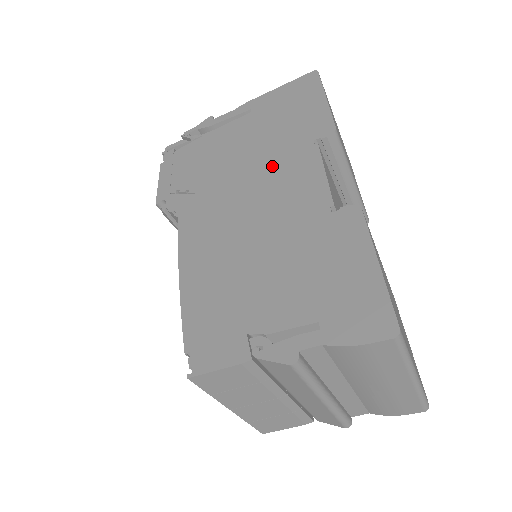
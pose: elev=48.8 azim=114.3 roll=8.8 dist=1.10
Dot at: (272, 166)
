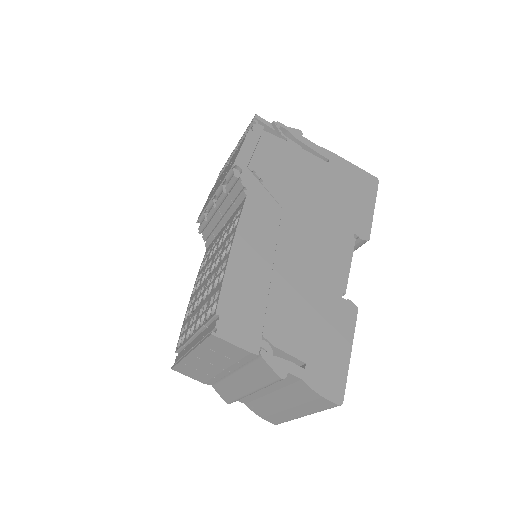
Dot at: (324, 225)
